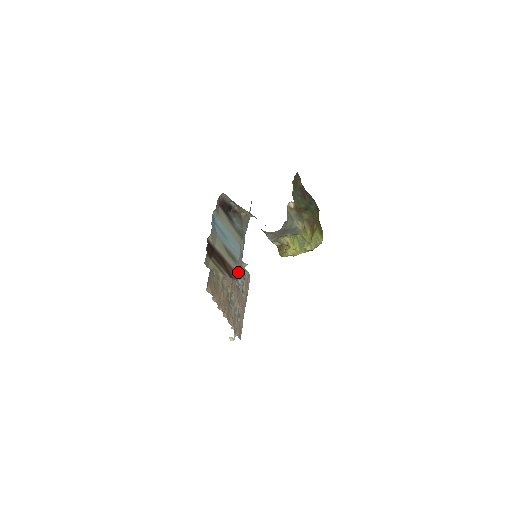
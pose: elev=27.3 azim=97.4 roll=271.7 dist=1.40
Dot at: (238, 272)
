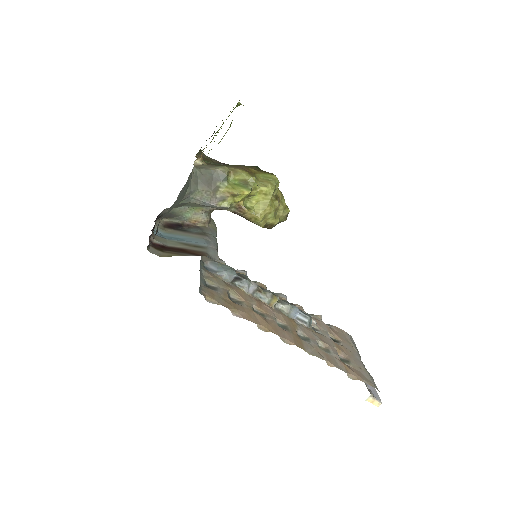
Dot at: (212, 254)
